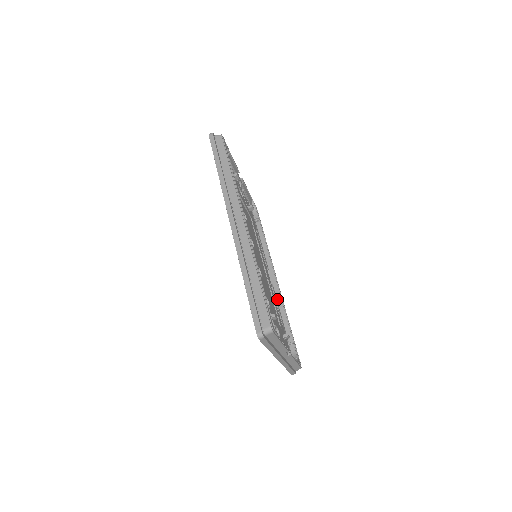
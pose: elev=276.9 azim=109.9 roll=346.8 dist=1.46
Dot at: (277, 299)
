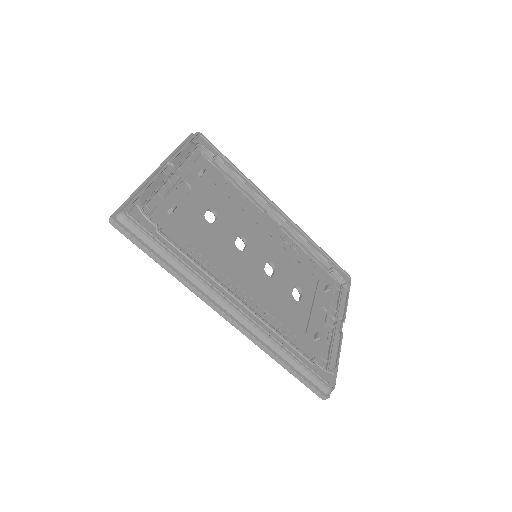
Dot at: (293, 236)
